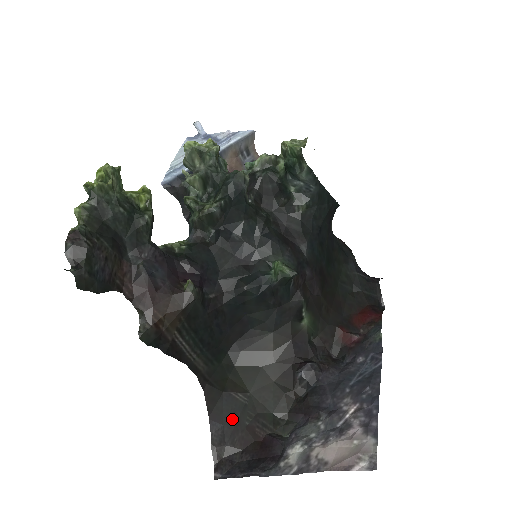
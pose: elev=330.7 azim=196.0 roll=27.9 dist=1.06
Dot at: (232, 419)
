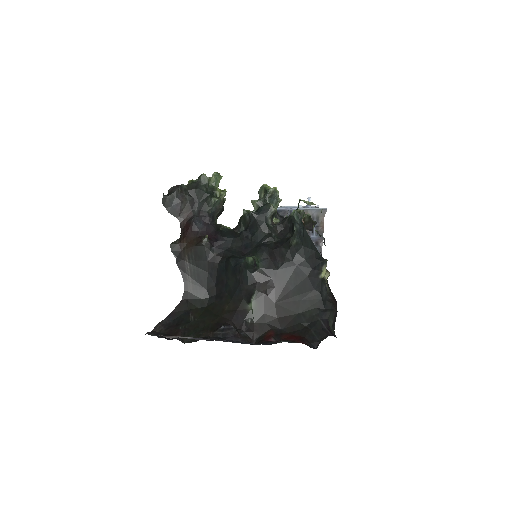
Dot at: (178, 322)
